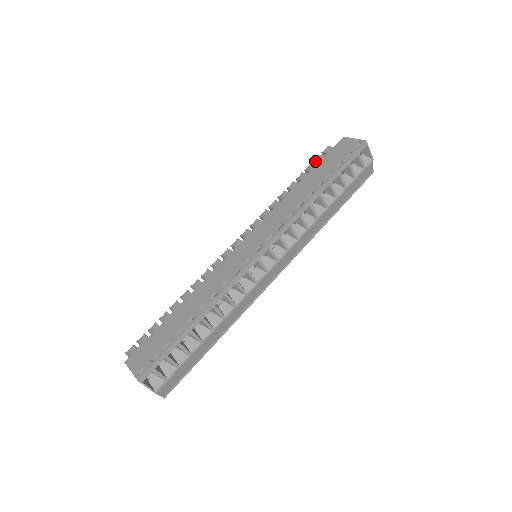
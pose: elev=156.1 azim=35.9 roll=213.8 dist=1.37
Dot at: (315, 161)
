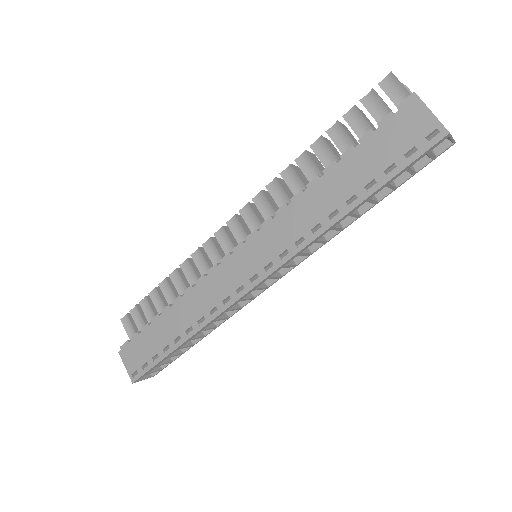
Dot at: (363, 104)
